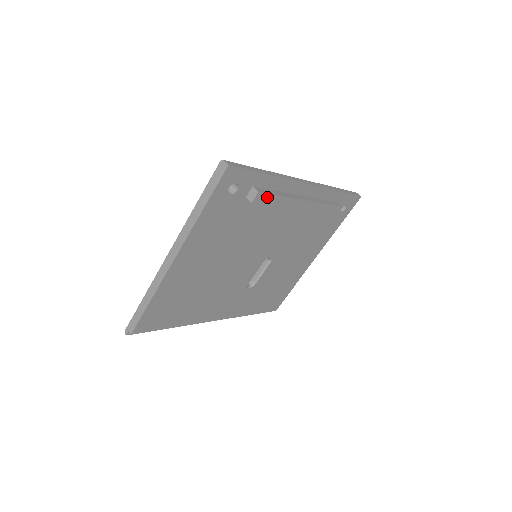
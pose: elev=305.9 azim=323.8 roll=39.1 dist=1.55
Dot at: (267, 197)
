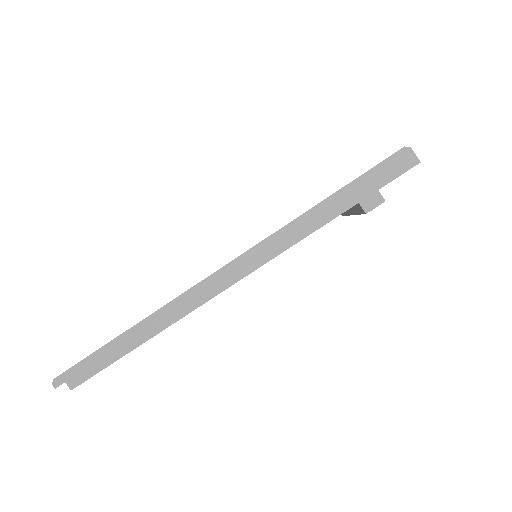
Dot at: occluded
